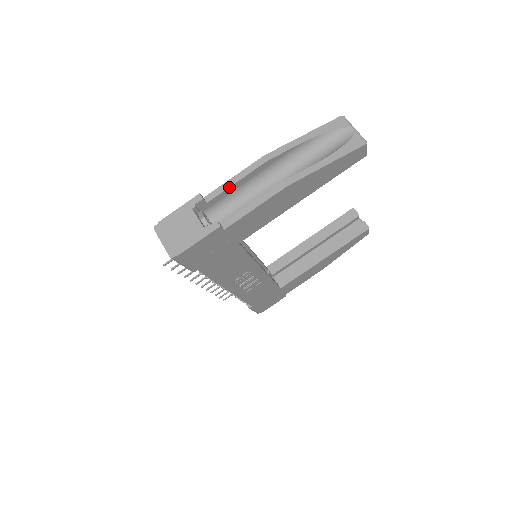
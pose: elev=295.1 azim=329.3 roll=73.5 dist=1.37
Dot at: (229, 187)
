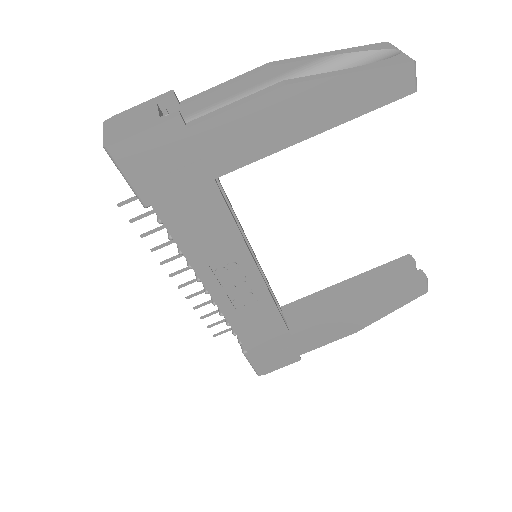
Dot at: (214, 91)
